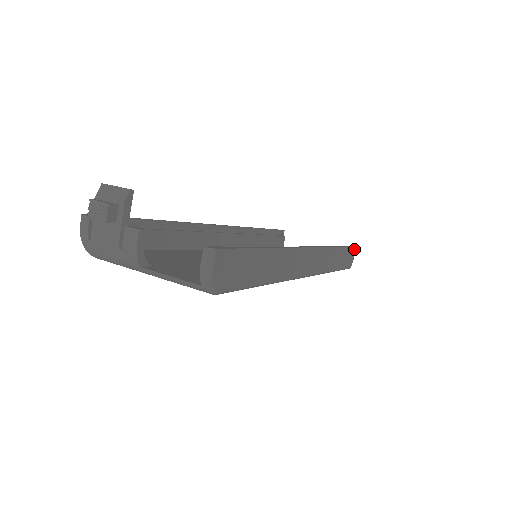
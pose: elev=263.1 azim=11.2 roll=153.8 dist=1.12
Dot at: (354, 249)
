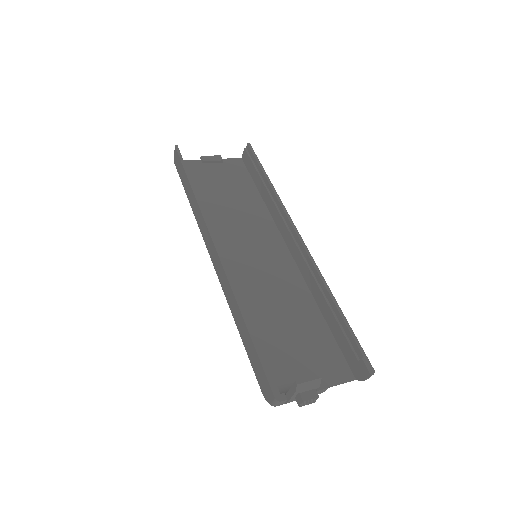
Dot at: (252, 150)
